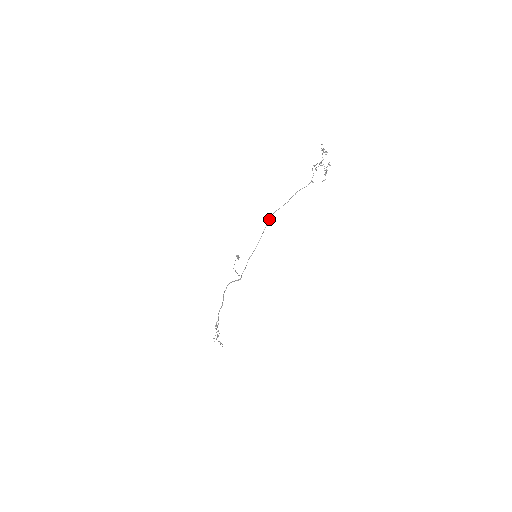
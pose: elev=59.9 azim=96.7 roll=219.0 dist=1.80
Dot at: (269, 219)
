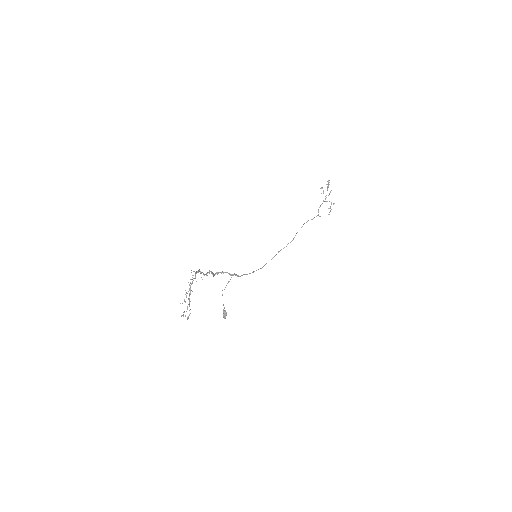
Dot at: (272, 258)
